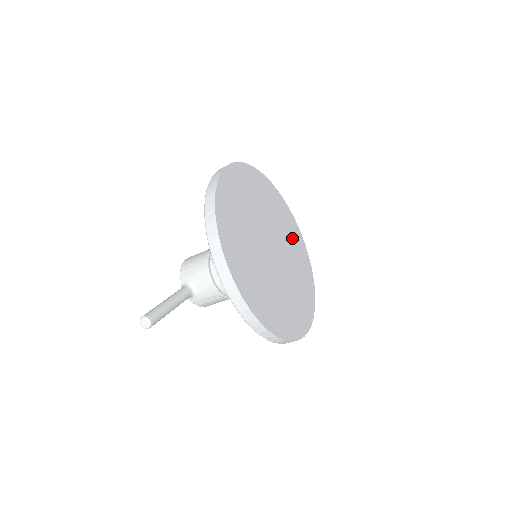
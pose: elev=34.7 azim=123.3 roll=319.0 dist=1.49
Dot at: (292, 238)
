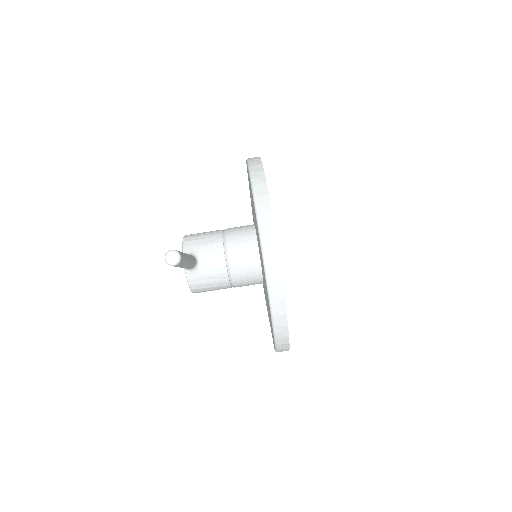
Dot at: occluded
